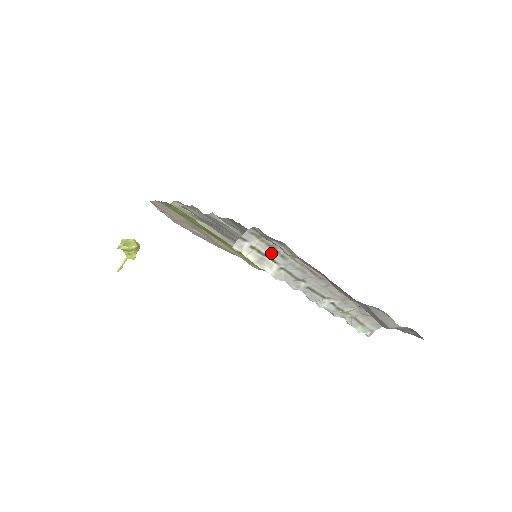
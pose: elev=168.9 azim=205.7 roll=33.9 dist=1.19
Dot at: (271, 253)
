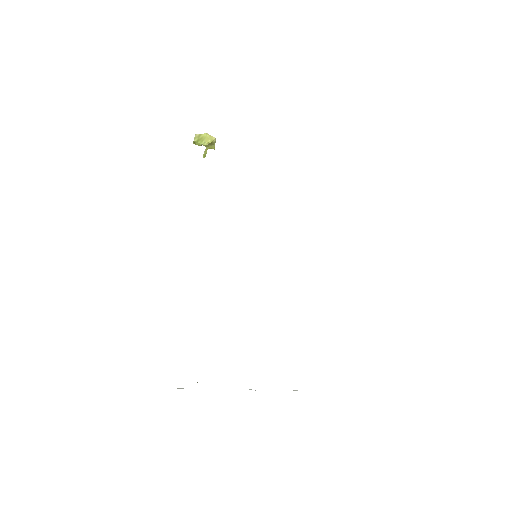
Dot at: occluded
